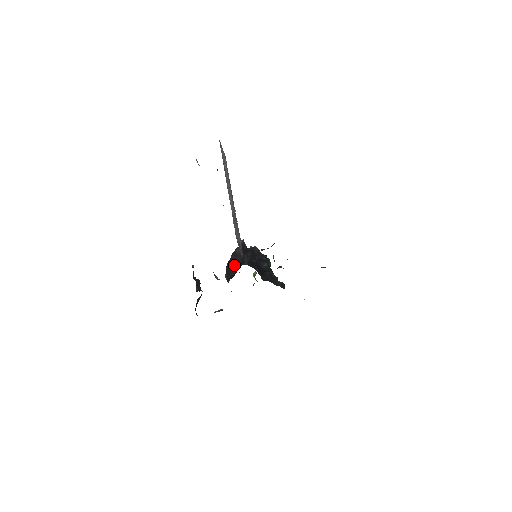
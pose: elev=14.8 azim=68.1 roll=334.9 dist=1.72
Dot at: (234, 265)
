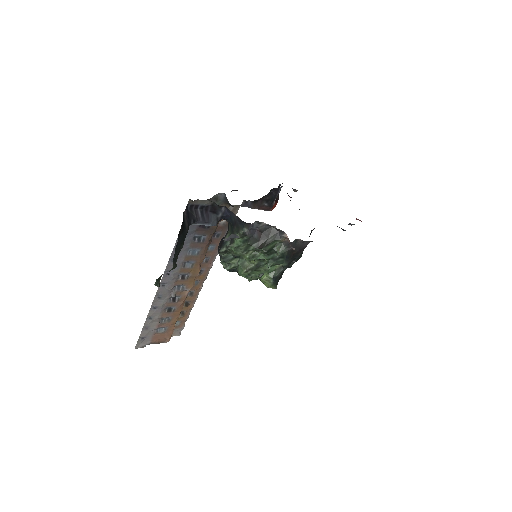
Dot at: occluded
